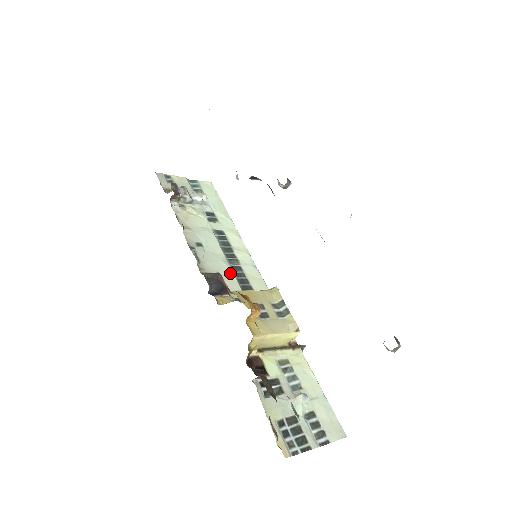
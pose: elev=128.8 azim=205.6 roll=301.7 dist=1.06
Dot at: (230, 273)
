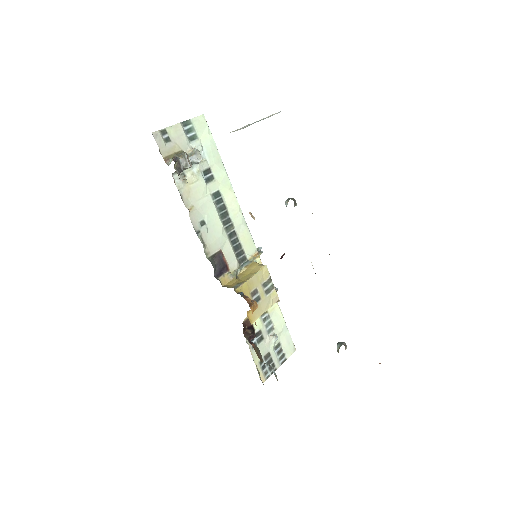
Dot at: (228, 245)
